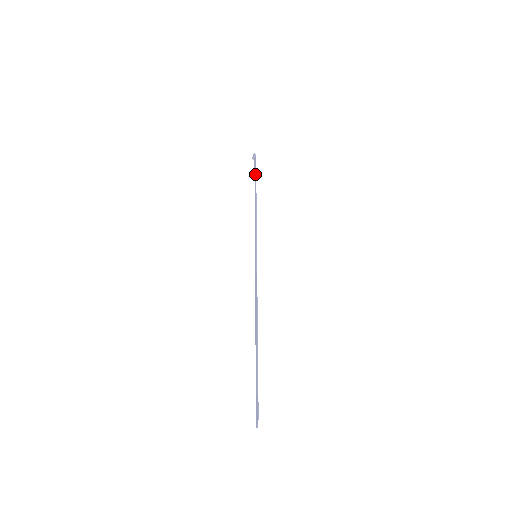
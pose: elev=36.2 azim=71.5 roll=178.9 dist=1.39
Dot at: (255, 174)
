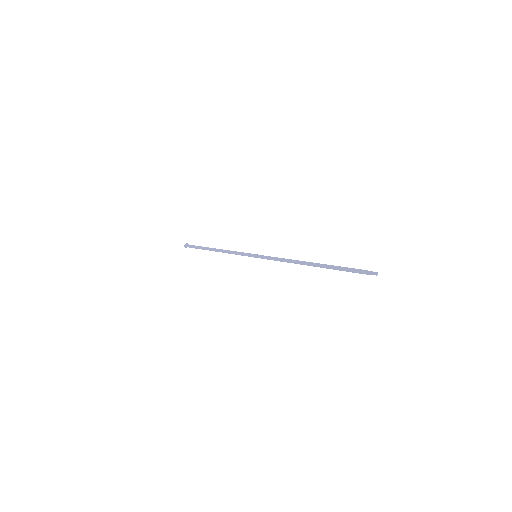
Dot at: (200, 246)
